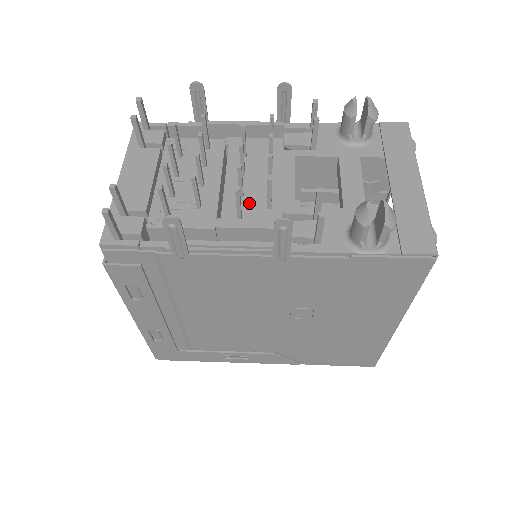
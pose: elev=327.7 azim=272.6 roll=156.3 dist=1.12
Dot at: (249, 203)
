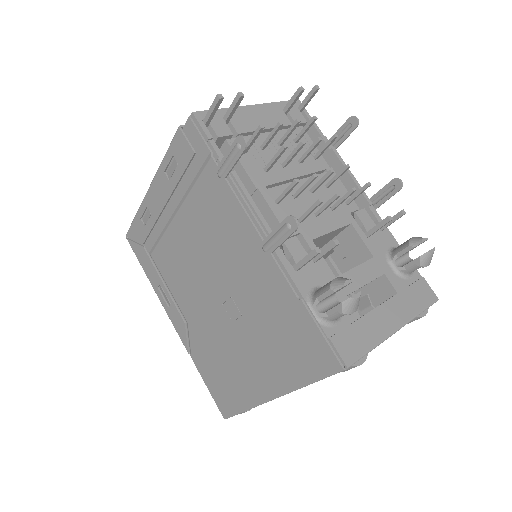
Dot at: (293, 205)
